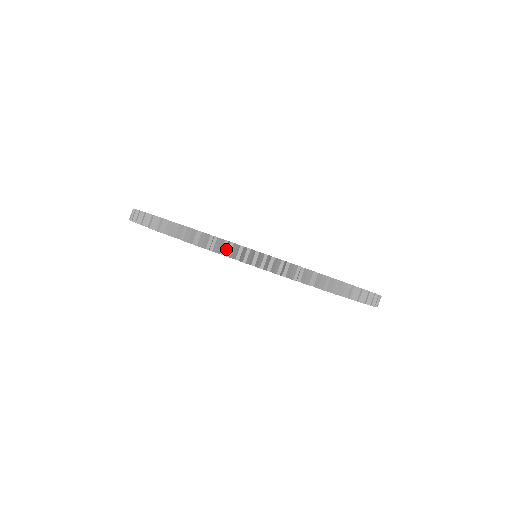
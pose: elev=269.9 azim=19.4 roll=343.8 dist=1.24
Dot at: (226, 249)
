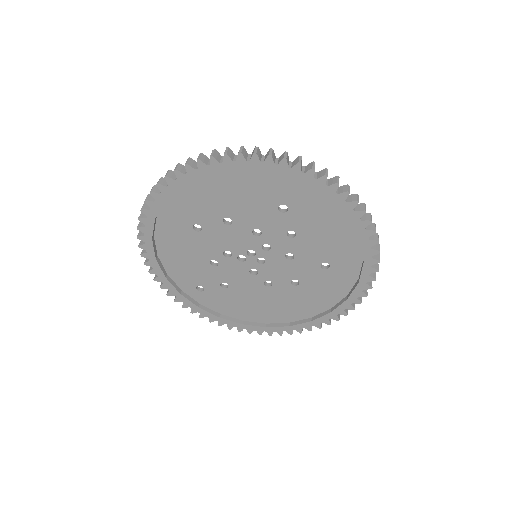
Dot at: (187, 166)
